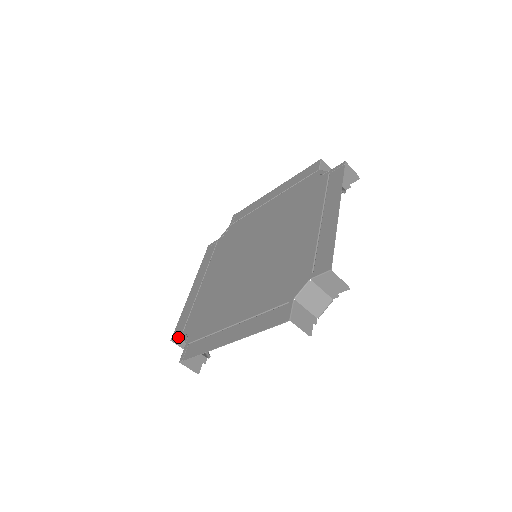
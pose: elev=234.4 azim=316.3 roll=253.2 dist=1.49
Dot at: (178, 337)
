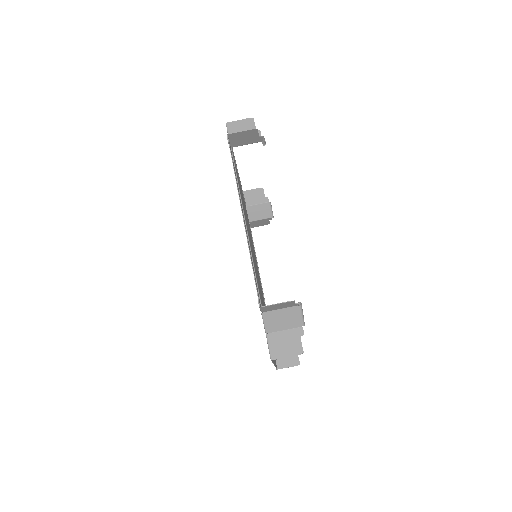
Dot at: occluded
